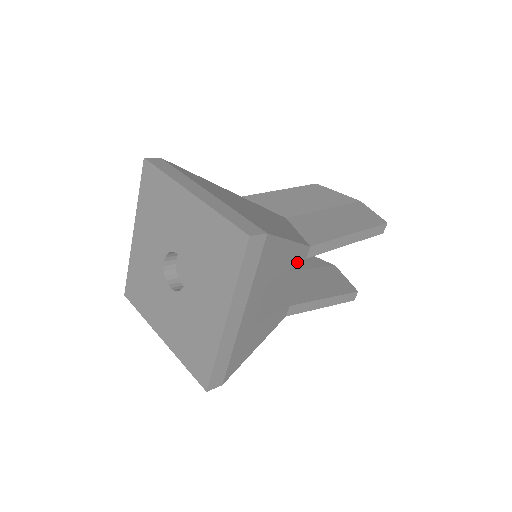
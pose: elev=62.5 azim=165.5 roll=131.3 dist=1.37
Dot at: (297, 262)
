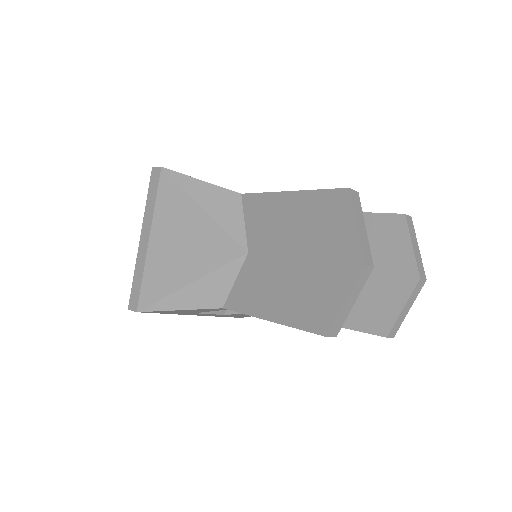
Dot at: occluded
